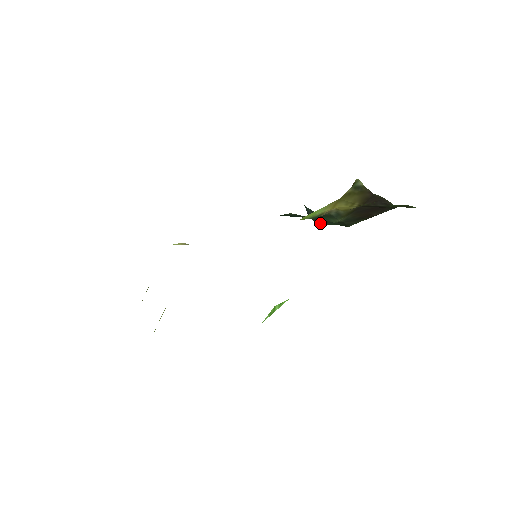
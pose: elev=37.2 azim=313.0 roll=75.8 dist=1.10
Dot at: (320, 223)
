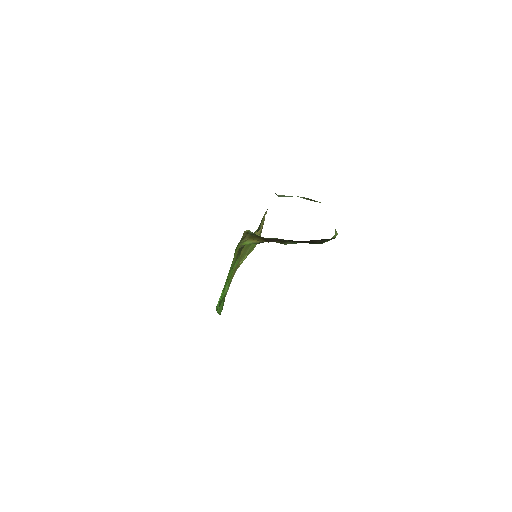
Dot at: occluded
